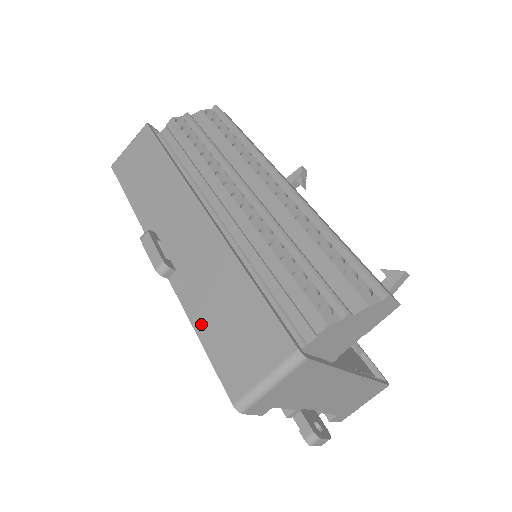
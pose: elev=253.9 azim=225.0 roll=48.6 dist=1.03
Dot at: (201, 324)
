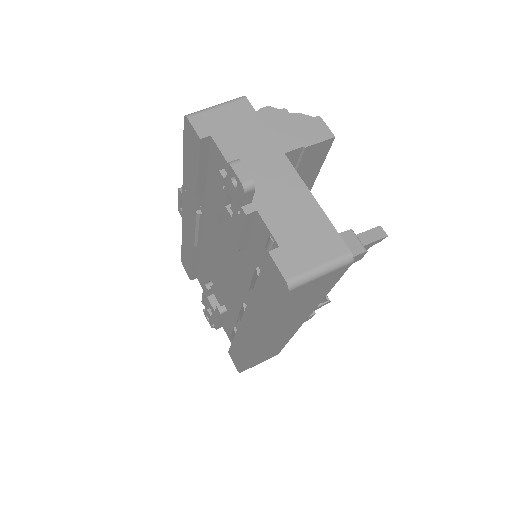
Dot at: occluded
